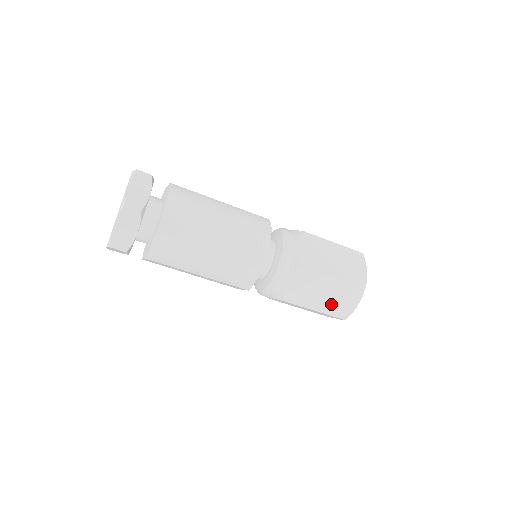
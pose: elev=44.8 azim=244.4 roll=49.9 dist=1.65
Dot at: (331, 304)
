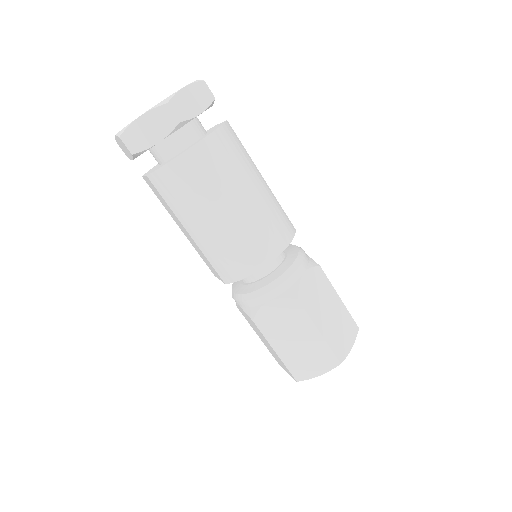
Dot at: (295, 356)
